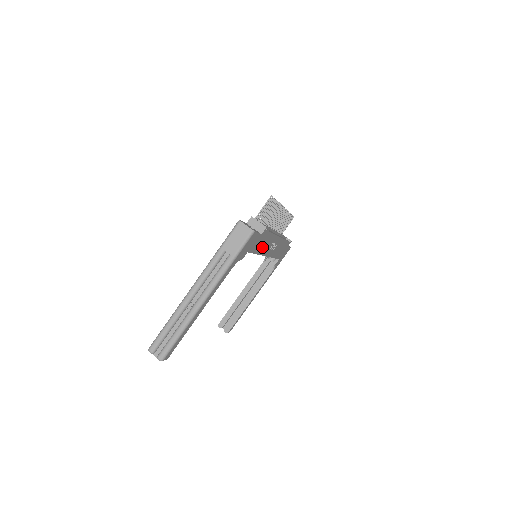
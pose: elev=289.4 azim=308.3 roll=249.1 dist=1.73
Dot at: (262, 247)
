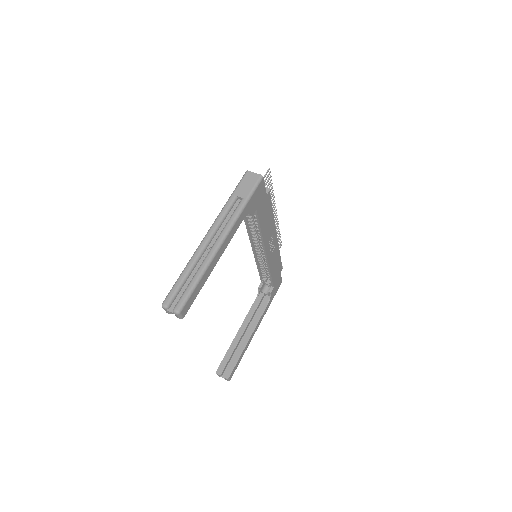
Dot at: (265, 226)
